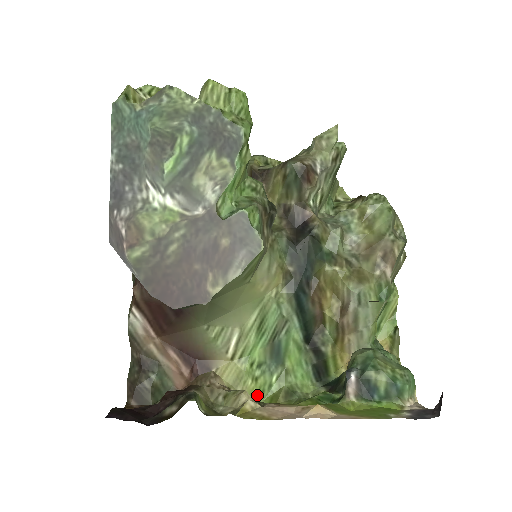
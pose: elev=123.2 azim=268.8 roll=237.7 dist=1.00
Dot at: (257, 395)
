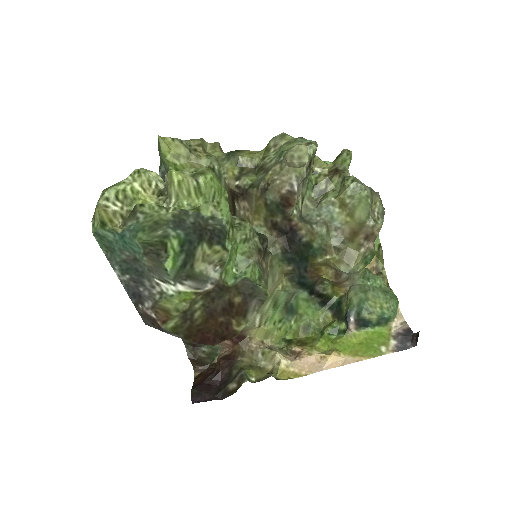
Dot at: (283, 335)
